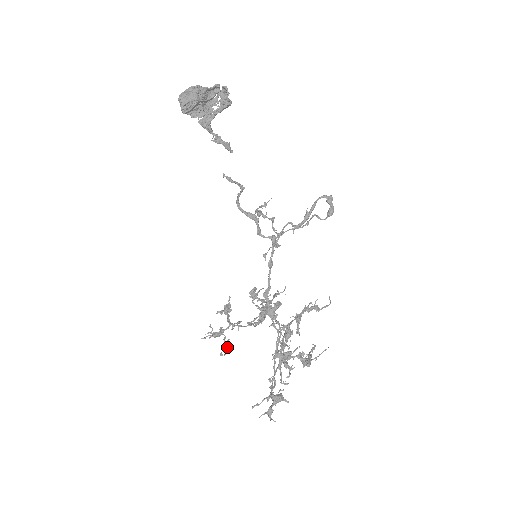
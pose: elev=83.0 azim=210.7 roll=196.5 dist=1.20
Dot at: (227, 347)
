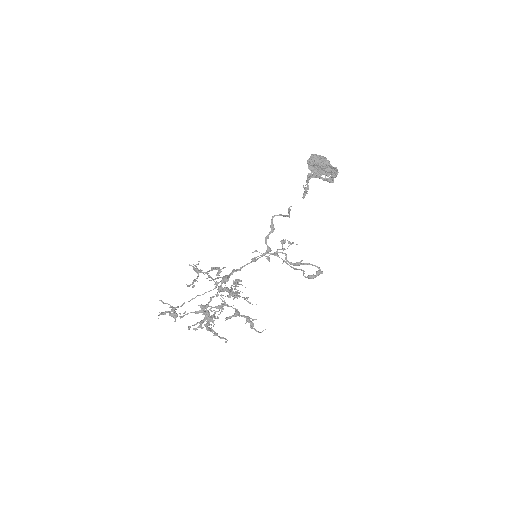
Dot at: (193, 283)
